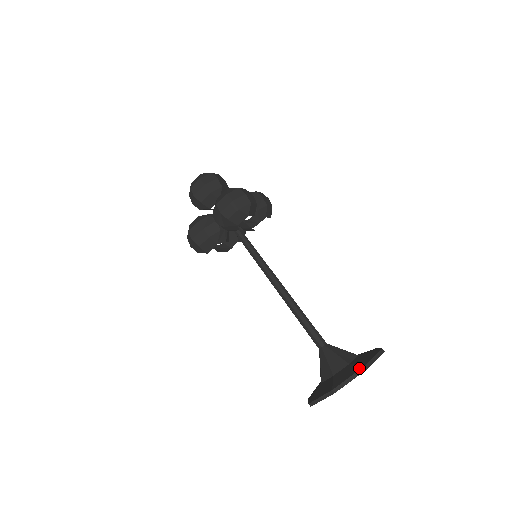
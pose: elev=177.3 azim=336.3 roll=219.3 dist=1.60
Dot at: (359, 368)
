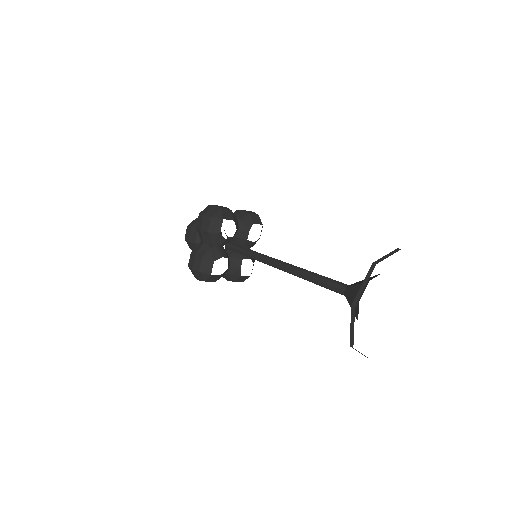
Dot at: (369, 270)
